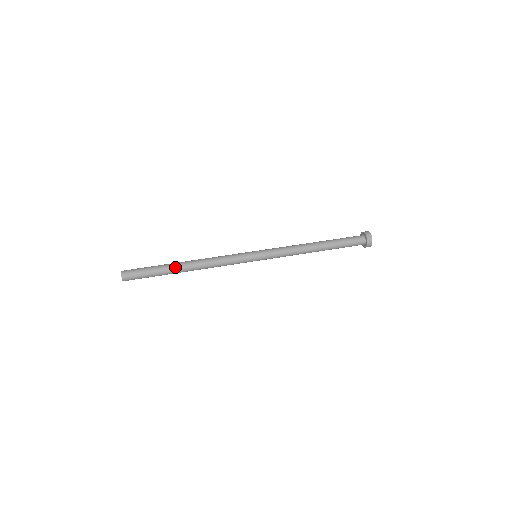
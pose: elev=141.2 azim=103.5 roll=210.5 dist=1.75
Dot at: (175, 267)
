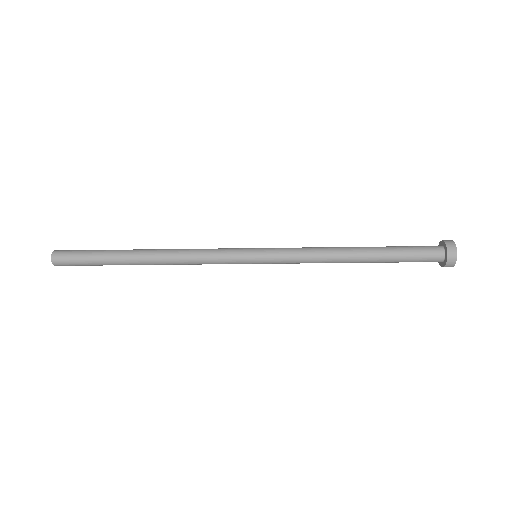
Dot at: (129, 252)
